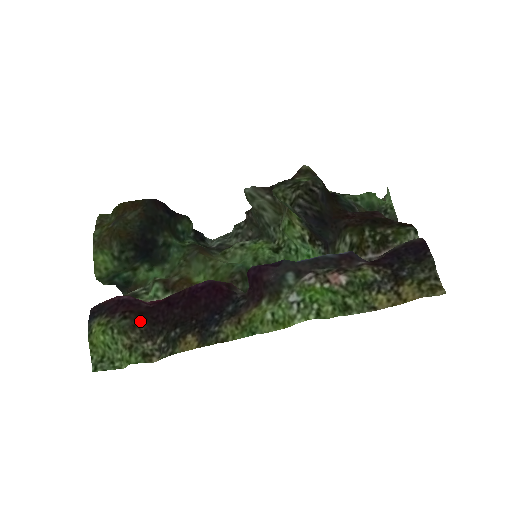
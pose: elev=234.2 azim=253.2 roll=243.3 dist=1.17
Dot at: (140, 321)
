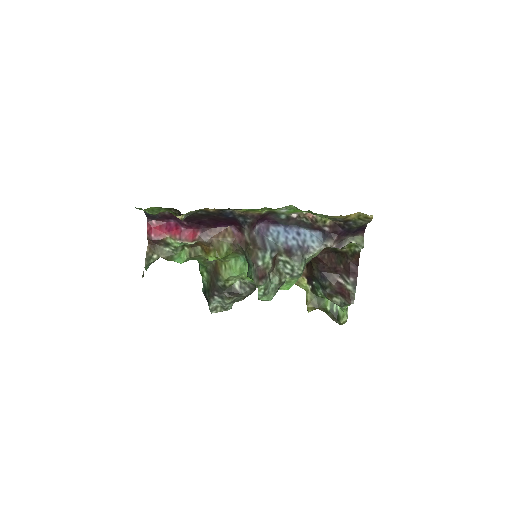
Dot at: occluded
